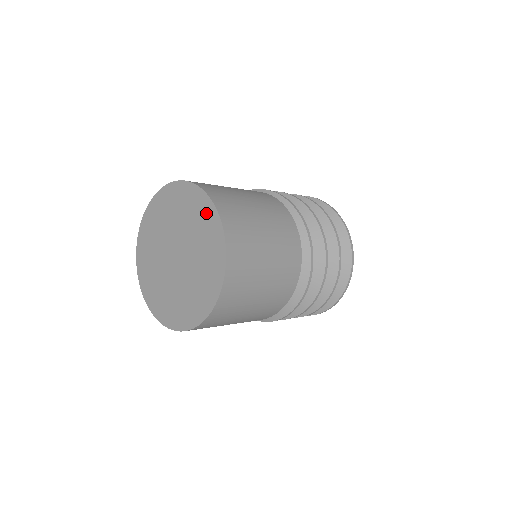
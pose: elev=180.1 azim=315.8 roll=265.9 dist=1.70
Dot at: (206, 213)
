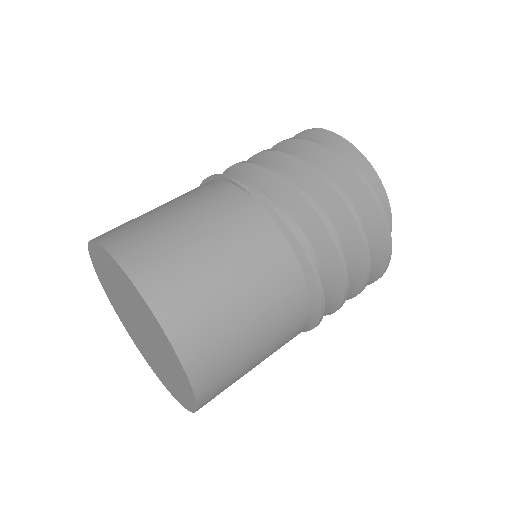
Dot at: (184, 386)
